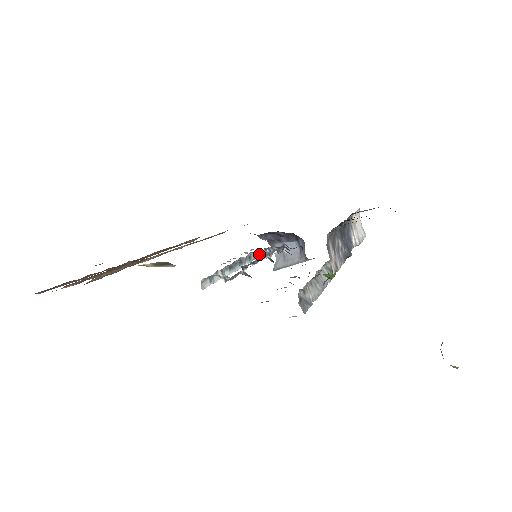
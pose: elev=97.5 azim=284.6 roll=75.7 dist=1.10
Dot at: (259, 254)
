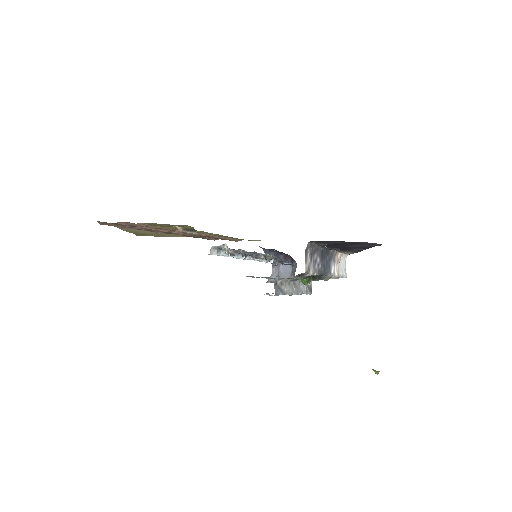
Dot at: occluded
